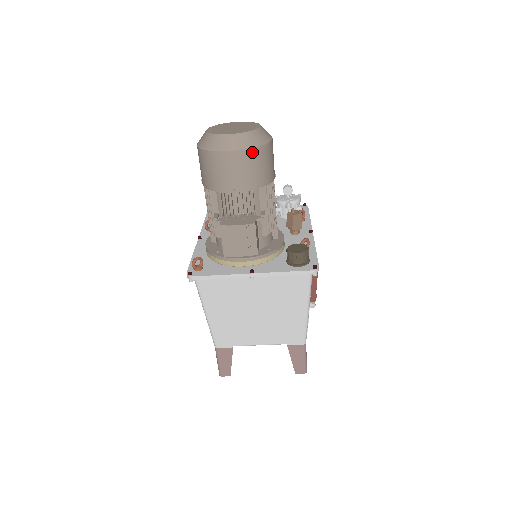
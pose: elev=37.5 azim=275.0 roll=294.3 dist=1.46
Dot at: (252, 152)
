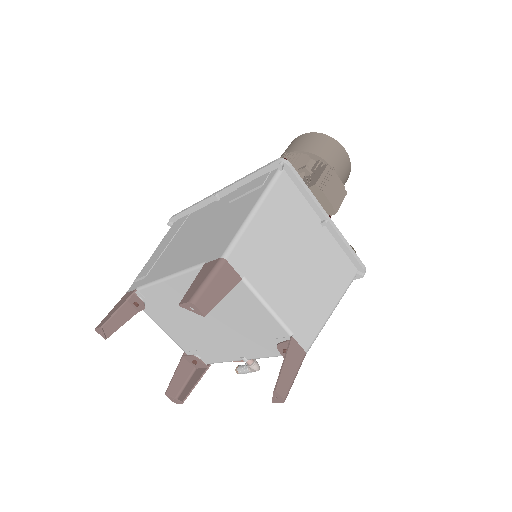
Dot at: (350, 167)
